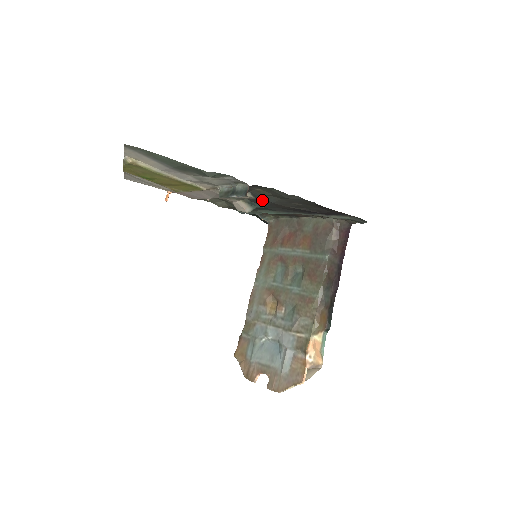
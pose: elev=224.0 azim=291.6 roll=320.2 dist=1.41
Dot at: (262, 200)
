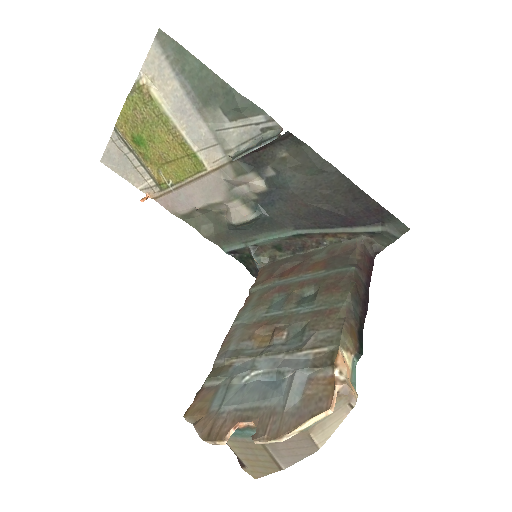
Dot at: (278, 189)
